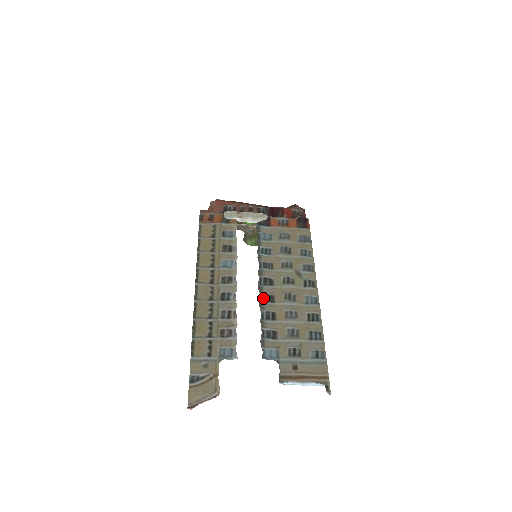
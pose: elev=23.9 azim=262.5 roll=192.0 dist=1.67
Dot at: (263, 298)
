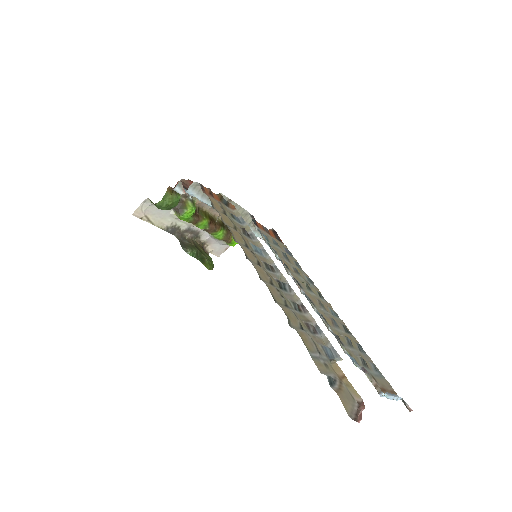
Dot at: (307, 298)
